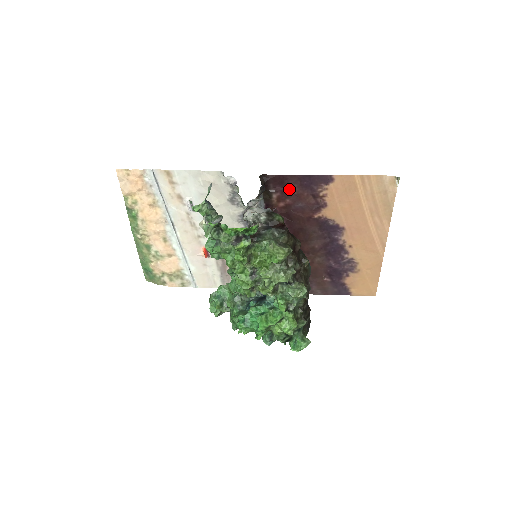
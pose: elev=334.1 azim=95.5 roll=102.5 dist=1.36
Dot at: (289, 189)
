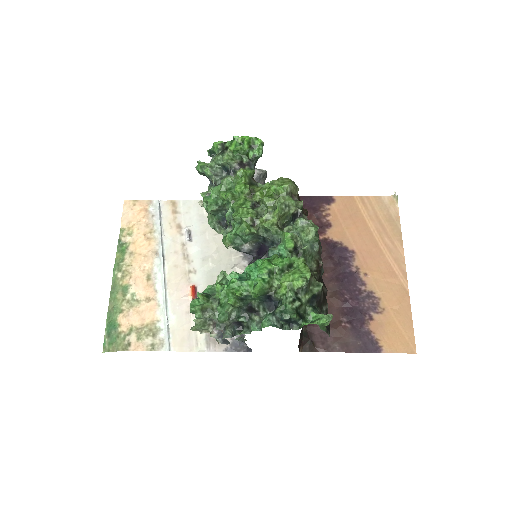
Dot at: occluded
